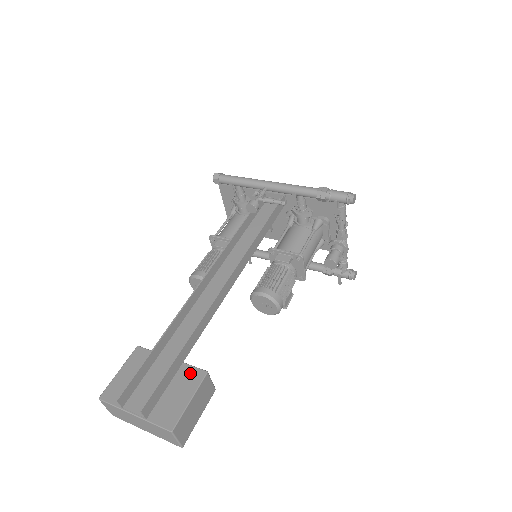
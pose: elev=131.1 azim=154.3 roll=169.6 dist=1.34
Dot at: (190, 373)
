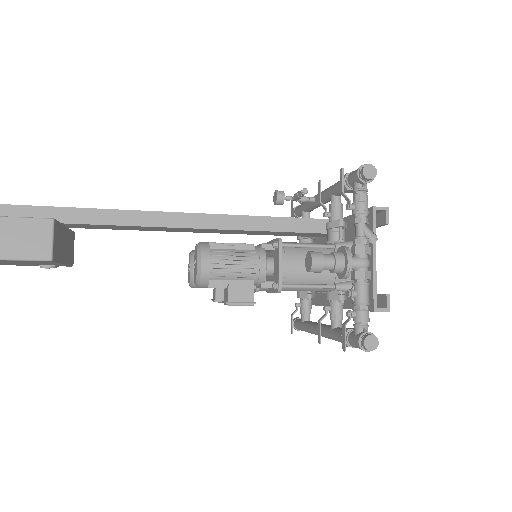
Dot at: occluded
